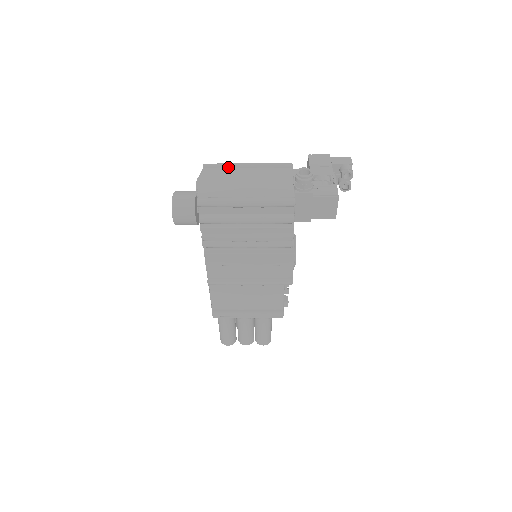
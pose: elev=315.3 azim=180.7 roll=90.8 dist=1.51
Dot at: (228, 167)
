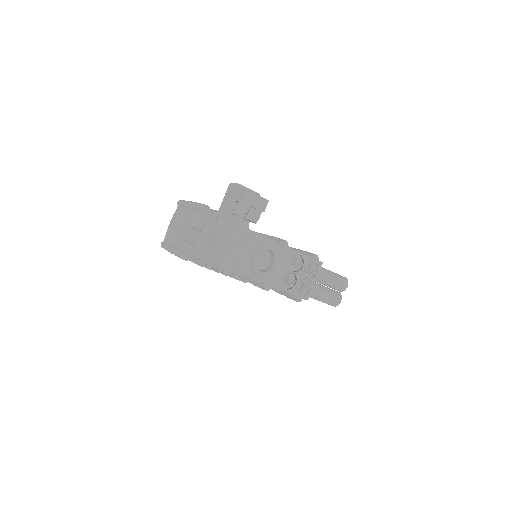
Dot at: (183, 206)
